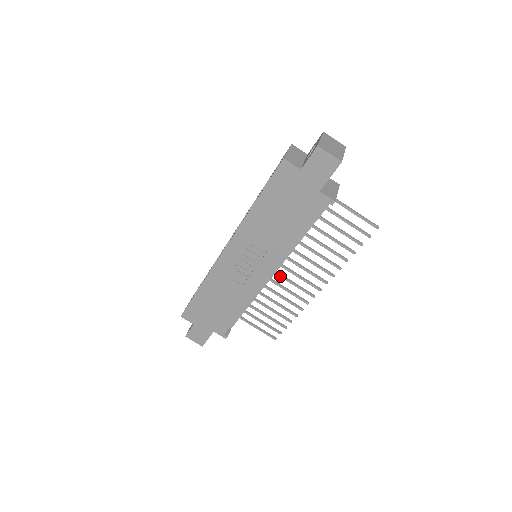
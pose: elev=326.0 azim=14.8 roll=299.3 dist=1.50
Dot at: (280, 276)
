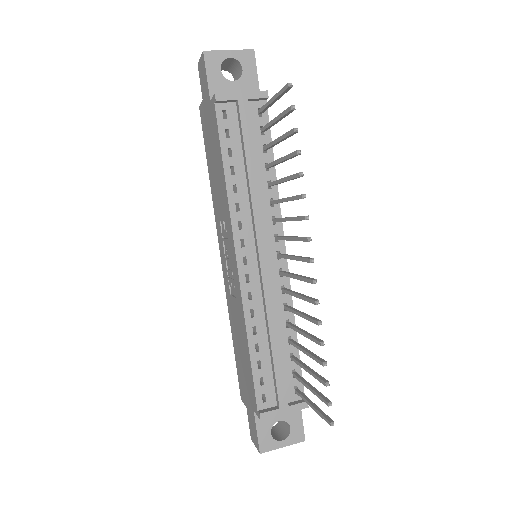
Dot at: (286, 275)
